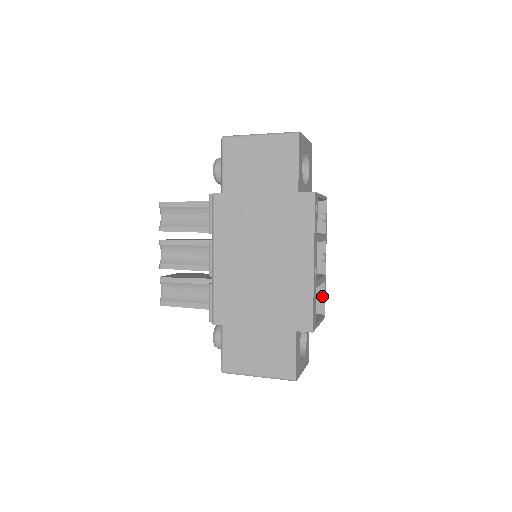
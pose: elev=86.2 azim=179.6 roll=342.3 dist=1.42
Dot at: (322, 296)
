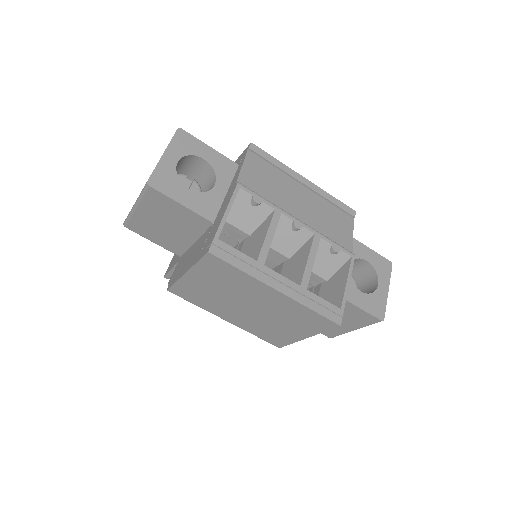
Dot at: (331, 251)
